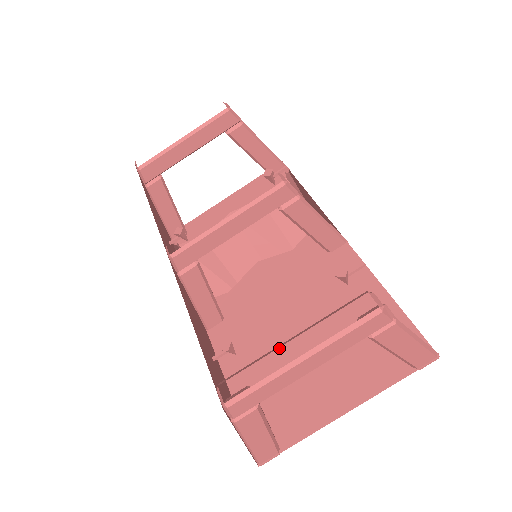
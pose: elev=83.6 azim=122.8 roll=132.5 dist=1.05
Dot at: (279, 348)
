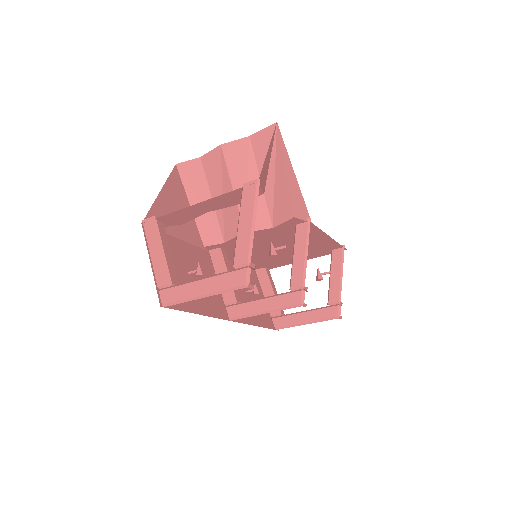
Dot at: (266, 254)
